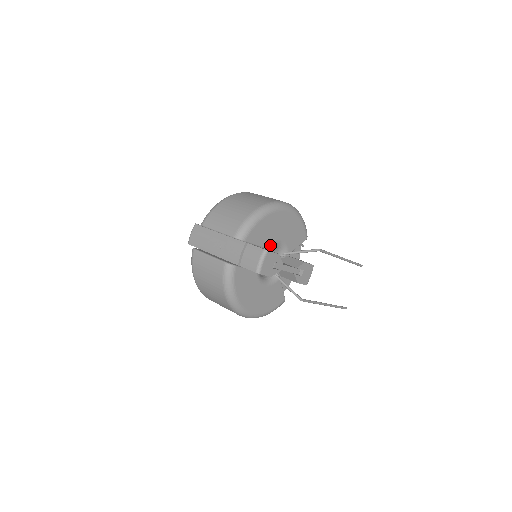
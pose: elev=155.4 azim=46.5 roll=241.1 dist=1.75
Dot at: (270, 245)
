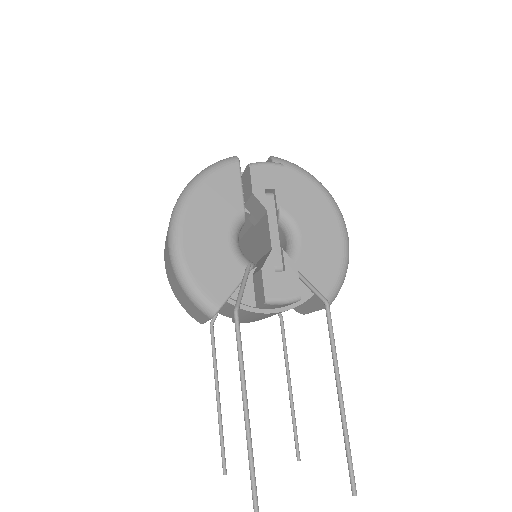
Dot at: (286, 220)
